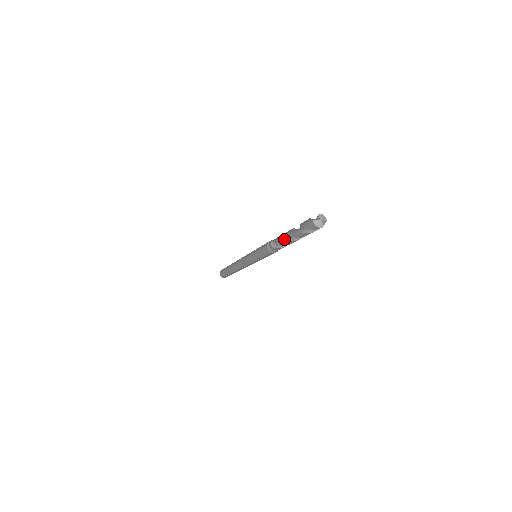
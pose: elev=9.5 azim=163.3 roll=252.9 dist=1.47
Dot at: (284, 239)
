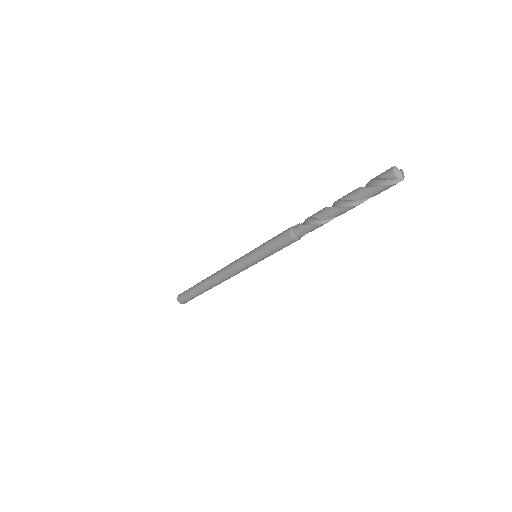
Dot at: (327, 207)
